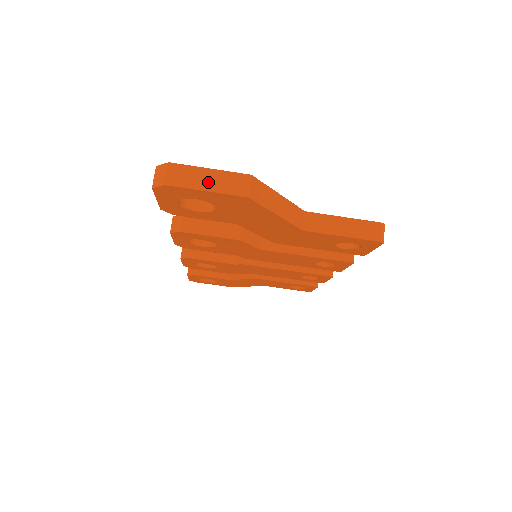
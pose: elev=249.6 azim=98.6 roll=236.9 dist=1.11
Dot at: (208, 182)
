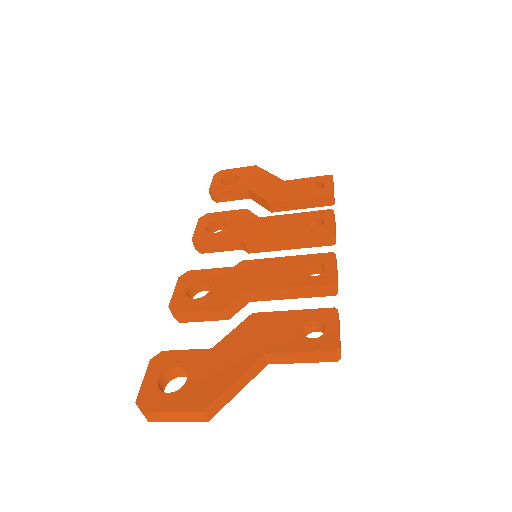
Dot at: (176, 418)
